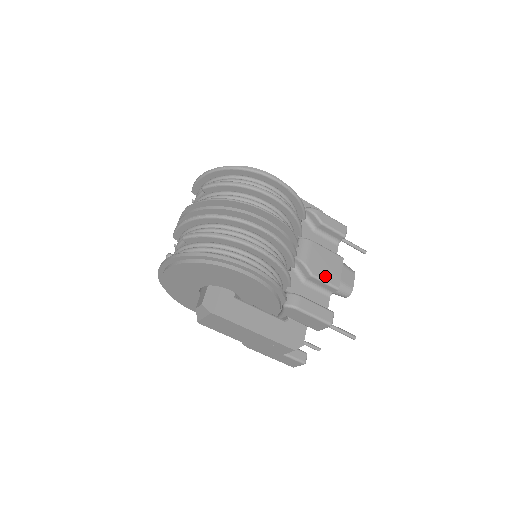
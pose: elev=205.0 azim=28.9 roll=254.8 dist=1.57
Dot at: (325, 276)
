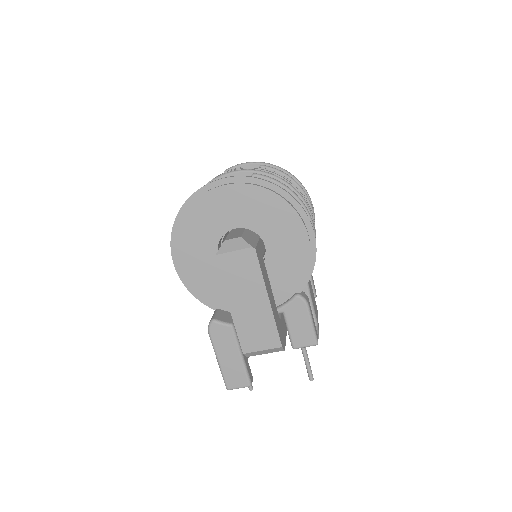
Dot at: occluded
